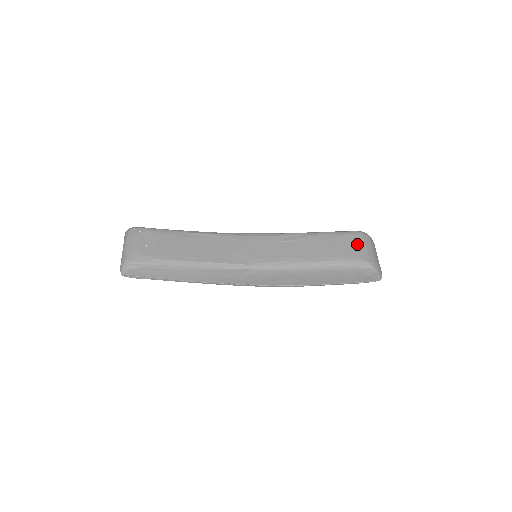
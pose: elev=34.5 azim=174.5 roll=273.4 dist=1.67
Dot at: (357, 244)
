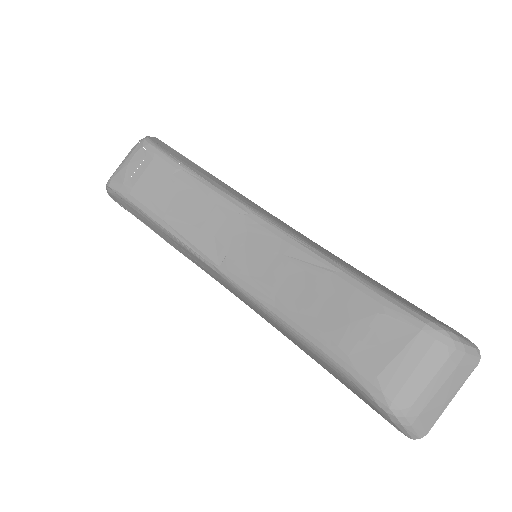
Dot at: (400, 351)
